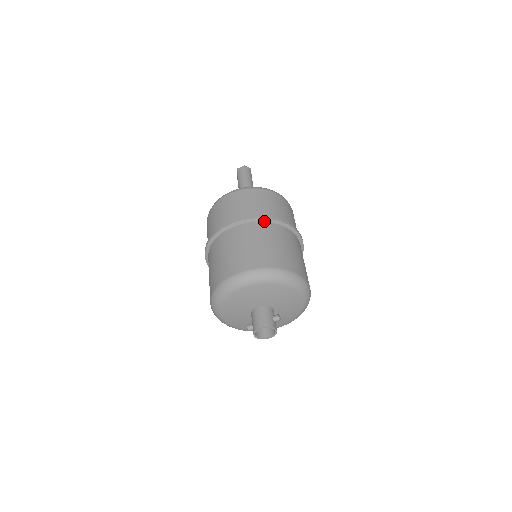
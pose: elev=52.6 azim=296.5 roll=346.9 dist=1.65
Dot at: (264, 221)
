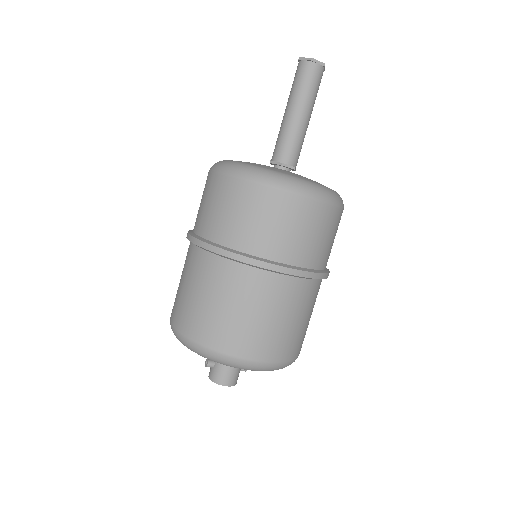
Dot at: (318, 279)
